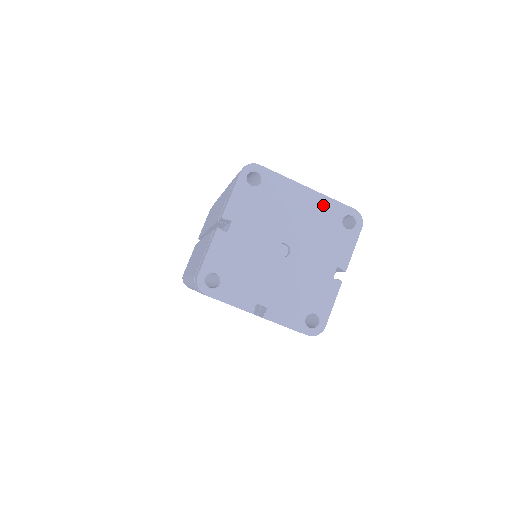
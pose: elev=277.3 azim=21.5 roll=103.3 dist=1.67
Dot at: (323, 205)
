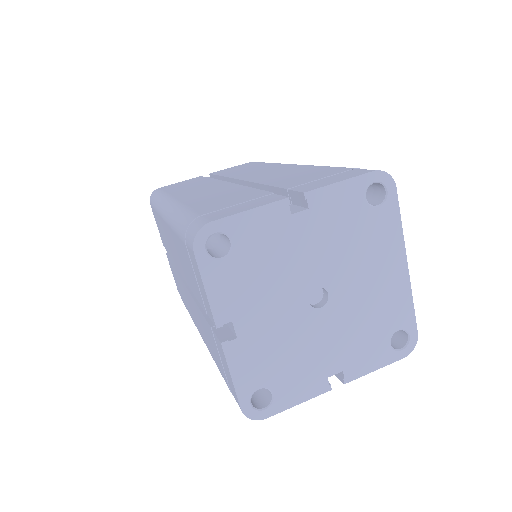
Dot at: (399, 297)
